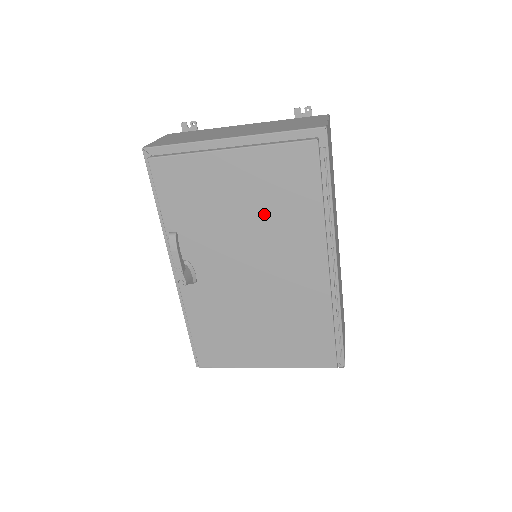
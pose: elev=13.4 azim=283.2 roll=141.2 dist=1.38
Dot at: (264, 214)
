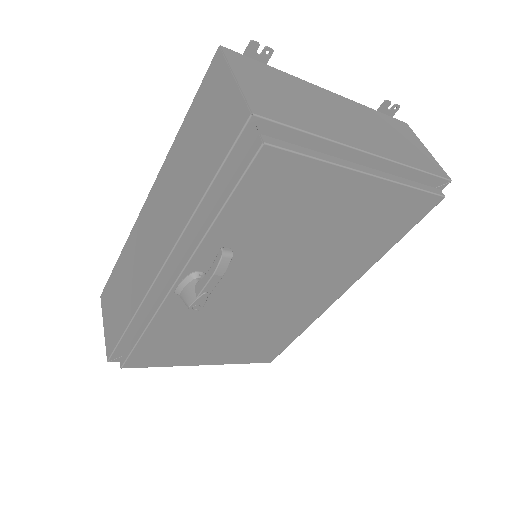
Dot at: (335, 245)
